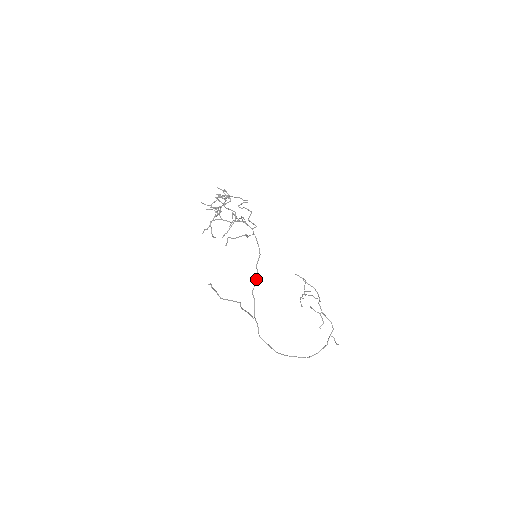
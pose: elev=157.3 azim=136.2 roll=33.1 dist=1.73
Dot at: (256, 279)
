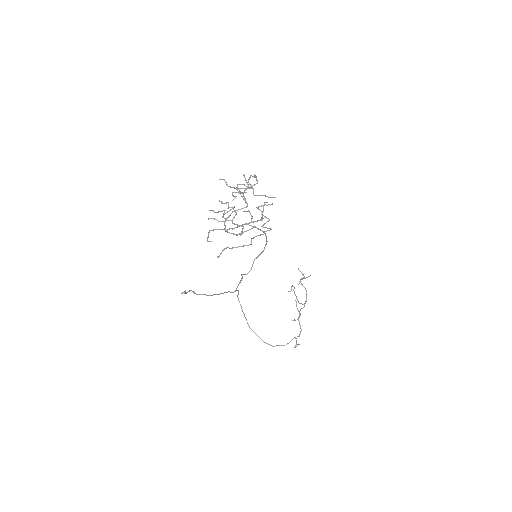
Dot at: (247, 273)
